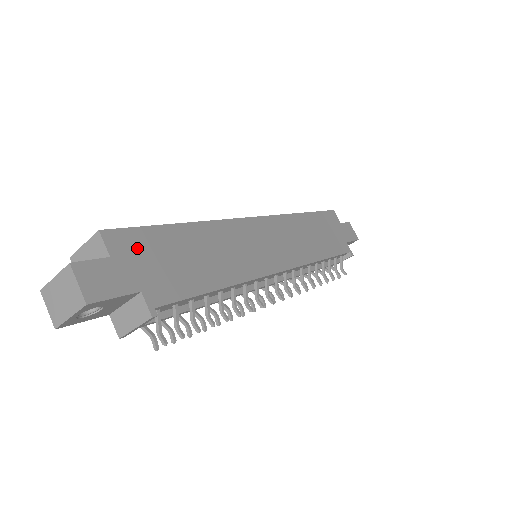
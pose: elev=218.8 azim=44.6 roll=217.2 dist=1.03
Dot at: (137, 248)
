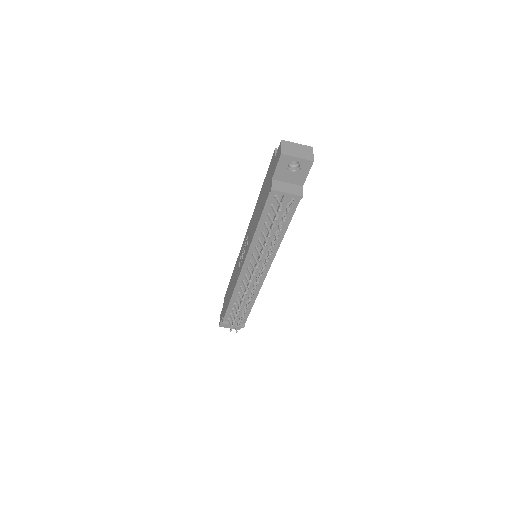
Dot at: occluded
